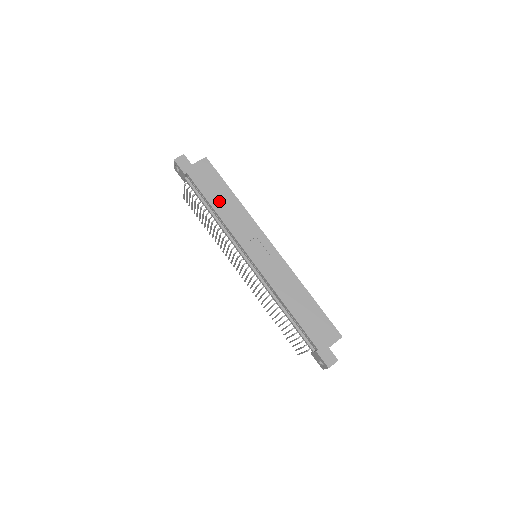
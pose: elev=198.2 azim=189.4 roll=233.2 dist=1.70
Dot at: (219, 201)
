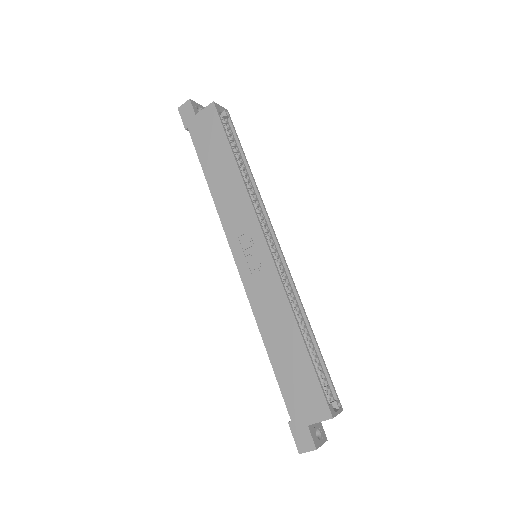
Dot at: (216, 171)
